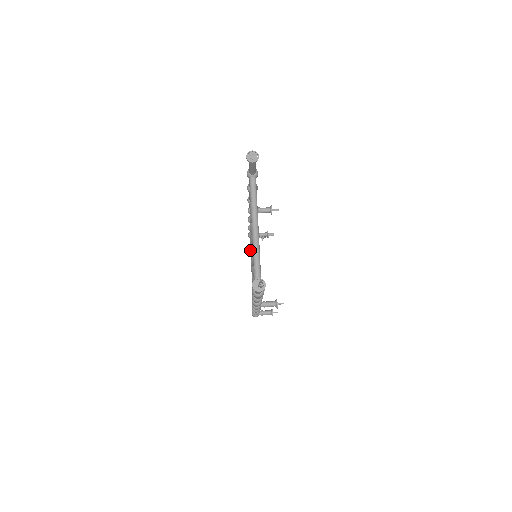
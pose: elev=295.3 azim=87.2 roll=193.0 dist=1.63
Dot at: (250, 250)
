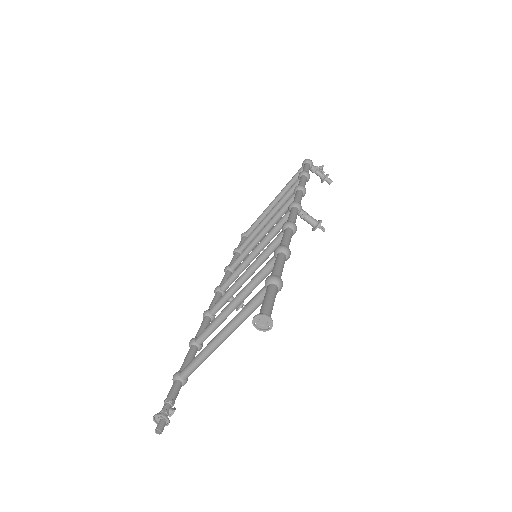
Dot at: occluded
